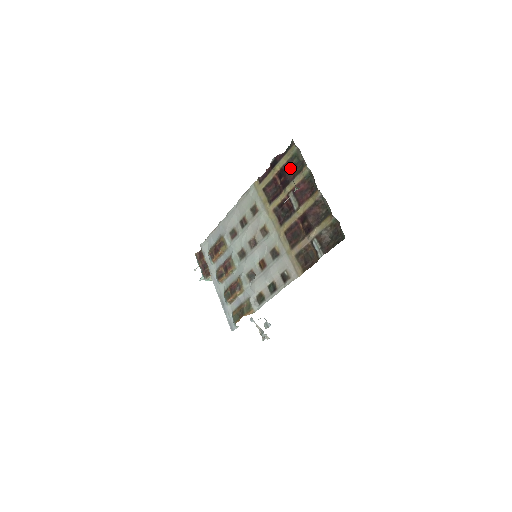
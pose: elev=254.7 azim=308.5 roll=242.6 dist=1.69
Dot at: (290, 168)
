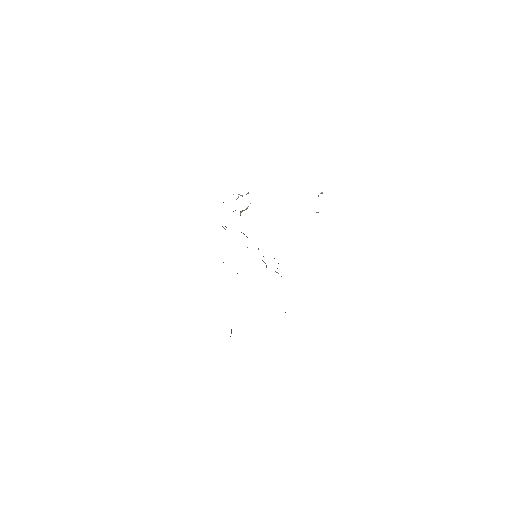
Dot at: occluded
